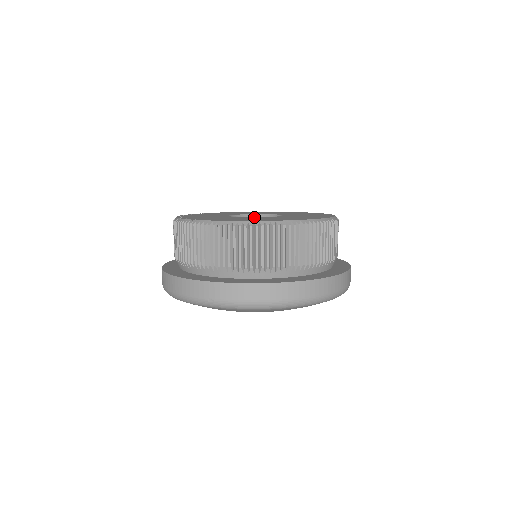
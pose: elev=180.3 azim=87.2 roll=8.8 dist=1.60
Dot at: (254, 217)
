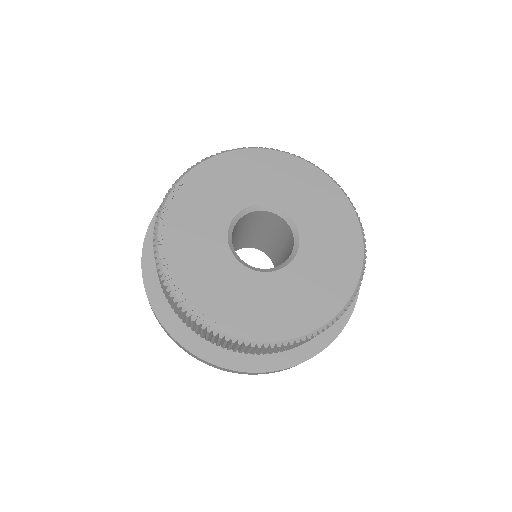
Dot at: (274, 276)
